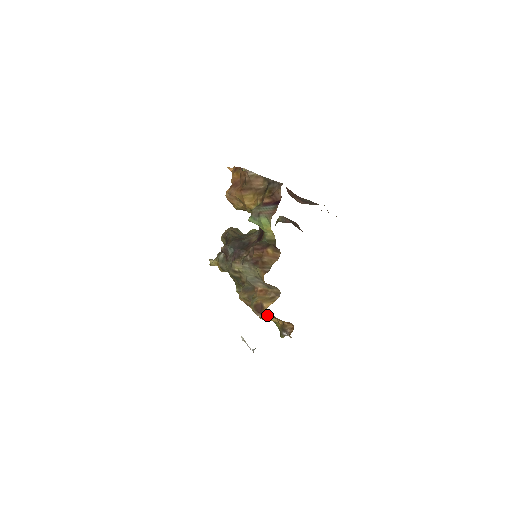
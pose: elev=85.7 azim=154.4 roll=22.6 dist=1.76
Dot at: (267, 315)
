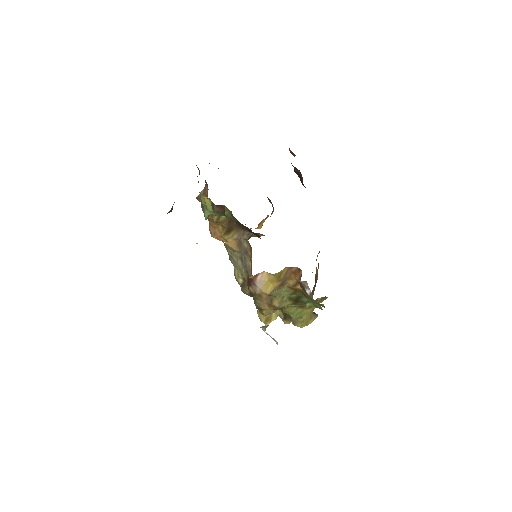
Dot at: (306, 305)
